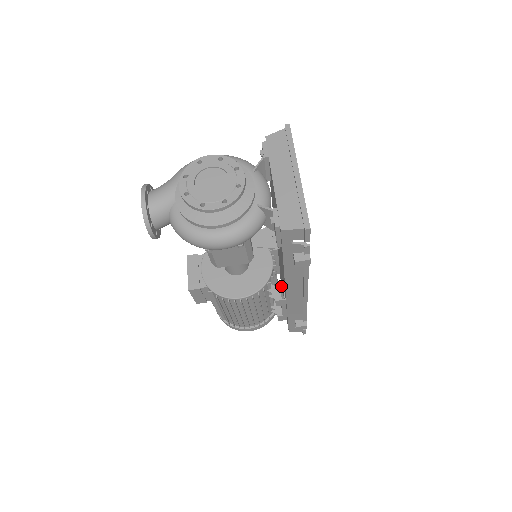
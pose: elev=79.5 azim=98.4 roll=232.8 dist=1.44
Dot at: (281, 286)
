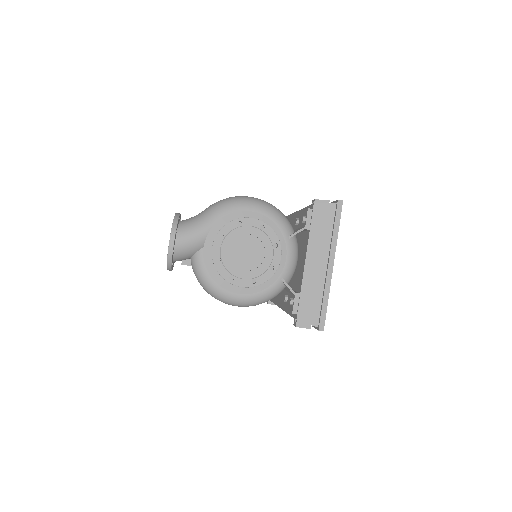
Dot at: occluded
